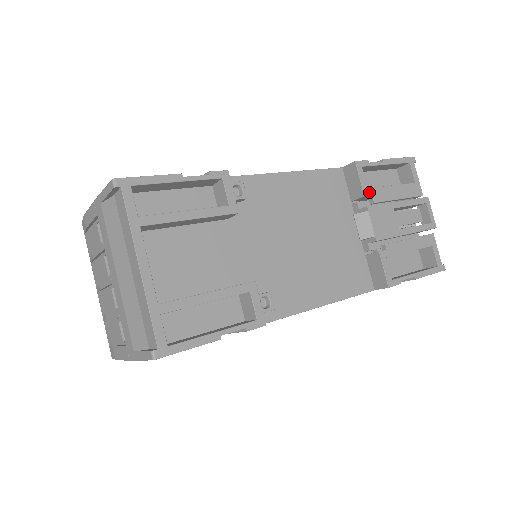
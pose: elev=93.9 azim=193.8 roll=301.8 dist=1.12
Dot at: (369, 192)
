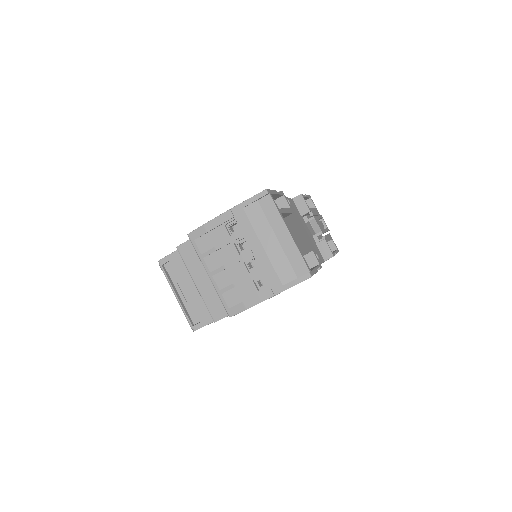
Dot at: (310, 210)
